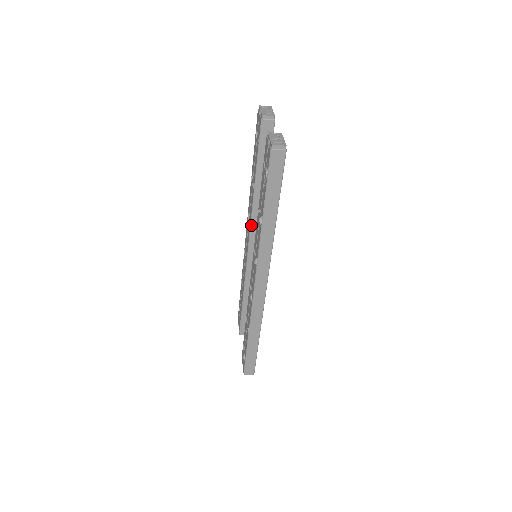
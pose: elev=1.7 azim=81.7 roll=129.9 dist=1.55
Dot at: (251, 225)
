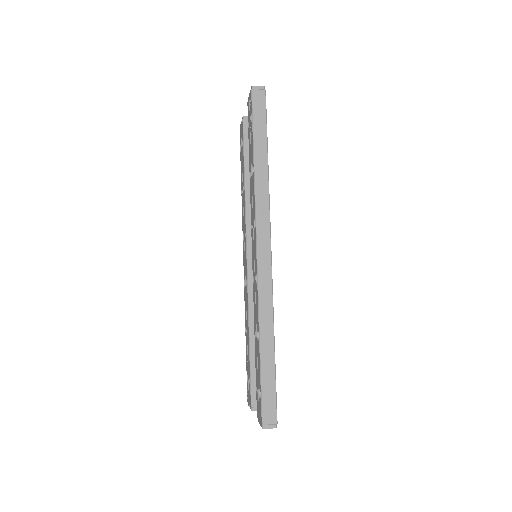
Dot at: (246, 231)
